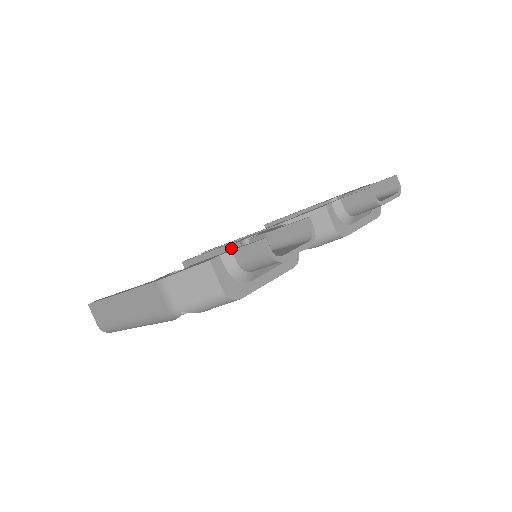
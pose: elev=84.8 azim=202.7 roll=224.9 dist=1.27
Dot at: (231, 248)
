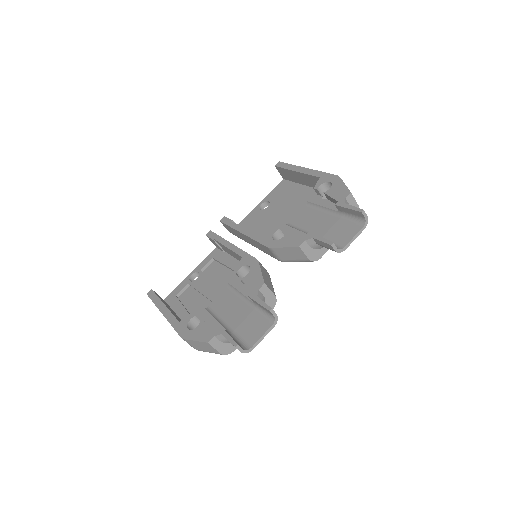
Dot at: (236, 254)
